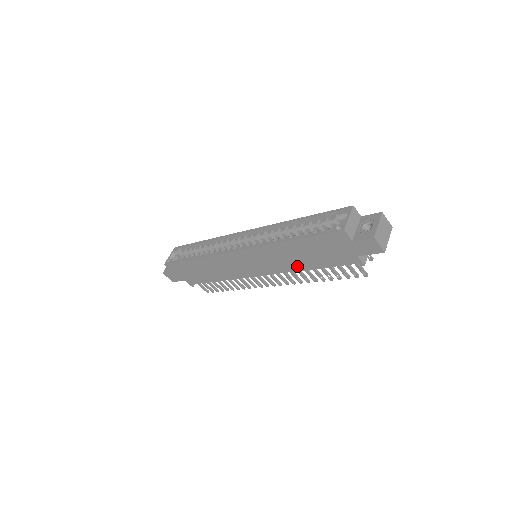
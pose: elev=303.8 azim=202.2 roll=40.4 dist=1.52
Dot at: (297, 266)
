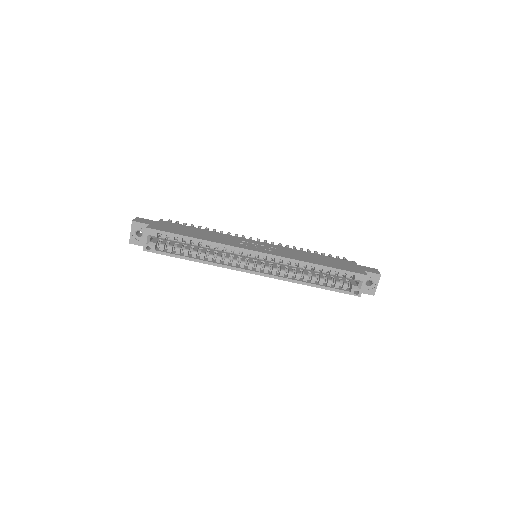
Dot at: occluded
